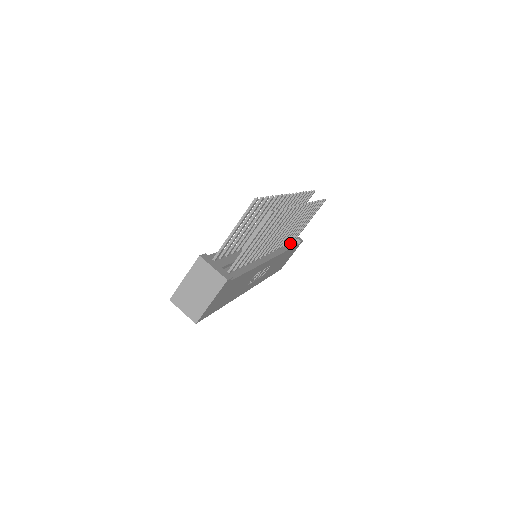
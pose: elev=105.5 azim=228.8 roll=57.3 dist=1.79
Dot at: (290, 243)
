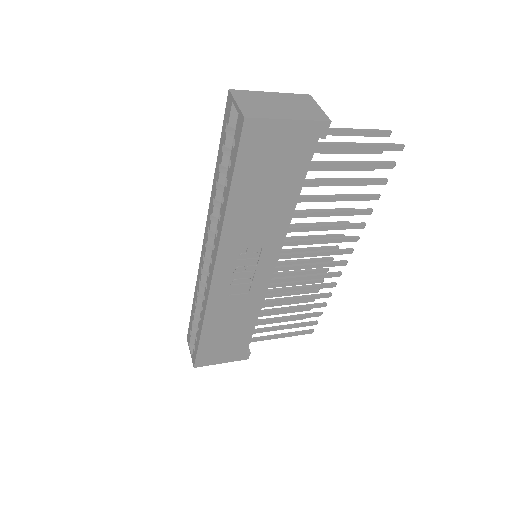
Dot at: occluded
